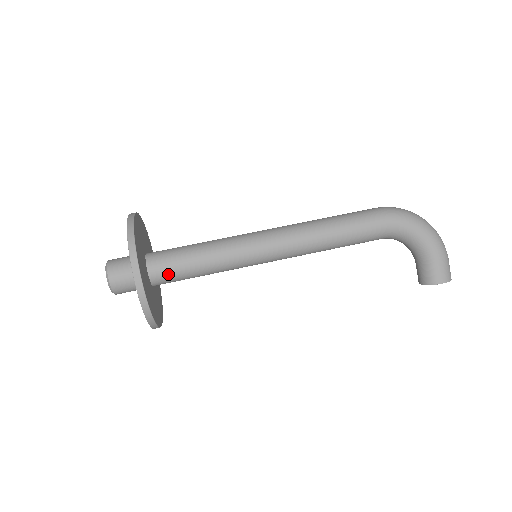
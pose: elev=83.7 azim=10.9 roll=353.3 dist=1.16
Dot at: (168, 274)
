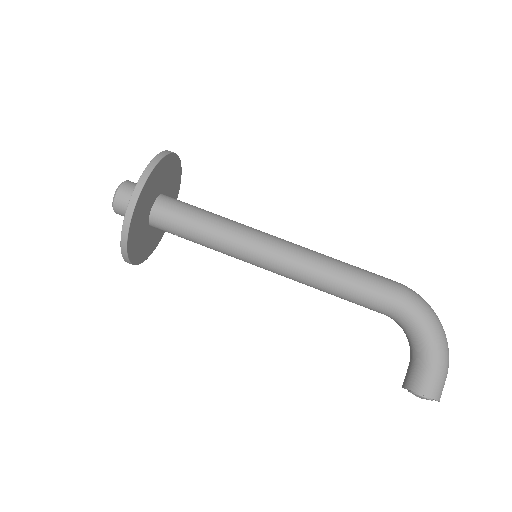
Dot at: (169, 218)
